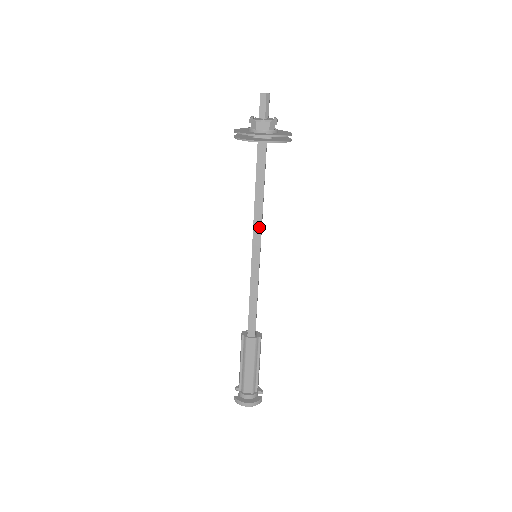
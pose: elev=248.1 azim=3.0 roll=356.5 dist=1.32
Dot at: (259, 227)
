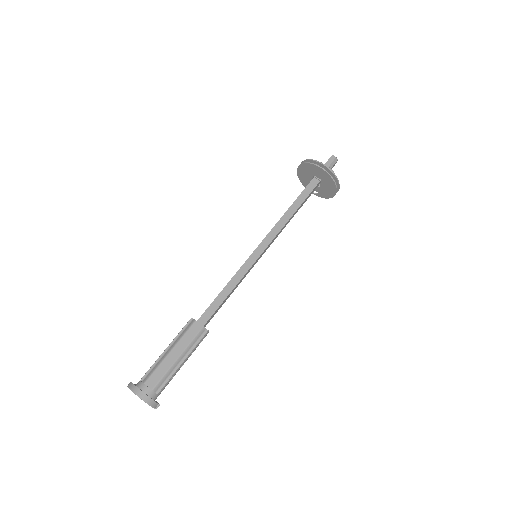
Dot at: (275, 233)
